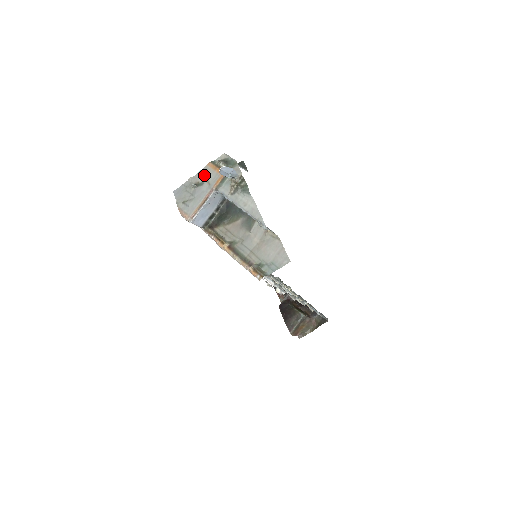
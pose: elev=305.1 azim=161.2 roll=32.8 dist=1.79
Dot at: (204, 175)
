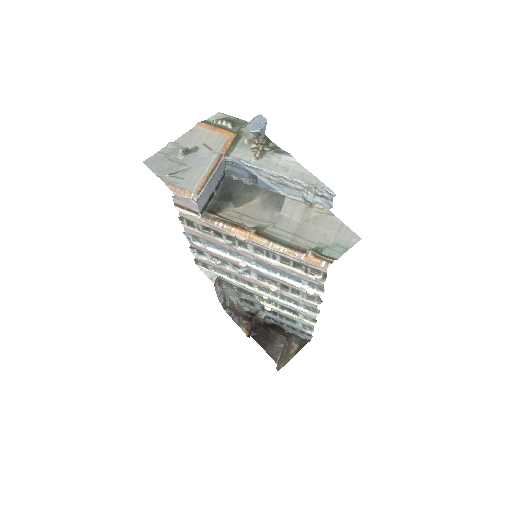
Dot at: (195, 138)
